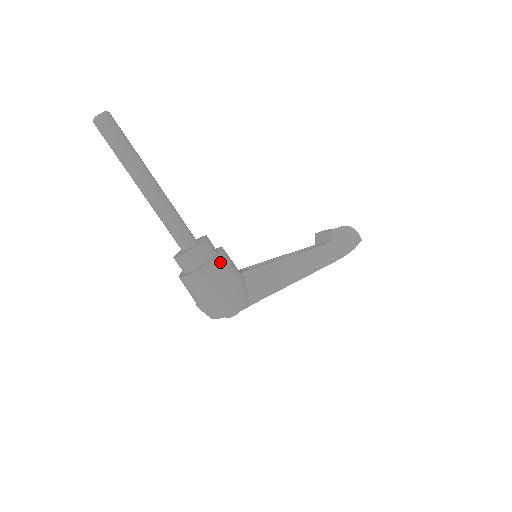
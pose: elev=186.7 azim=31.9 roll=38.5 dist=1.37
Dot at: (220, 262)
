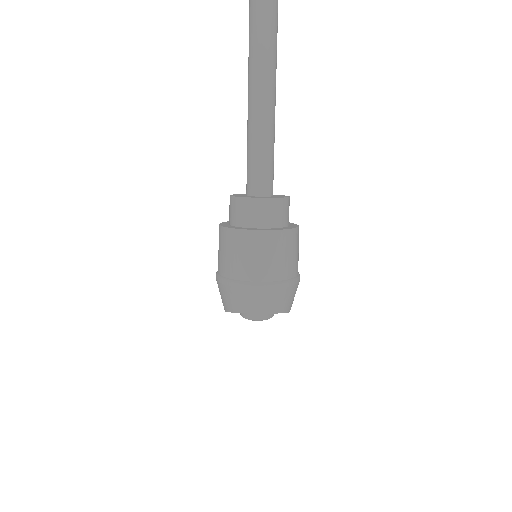
Dot at: occluded
